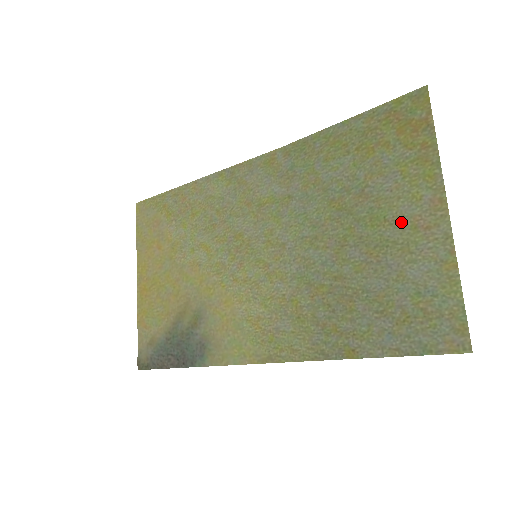
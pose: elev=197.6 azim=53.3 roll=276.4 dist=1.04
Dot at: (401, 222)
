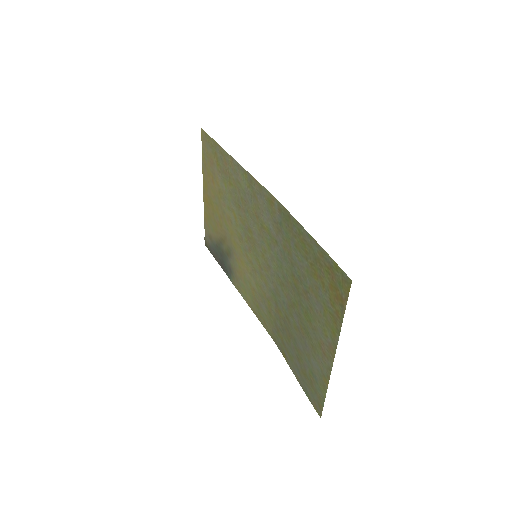
Dot at: (316, 334)
